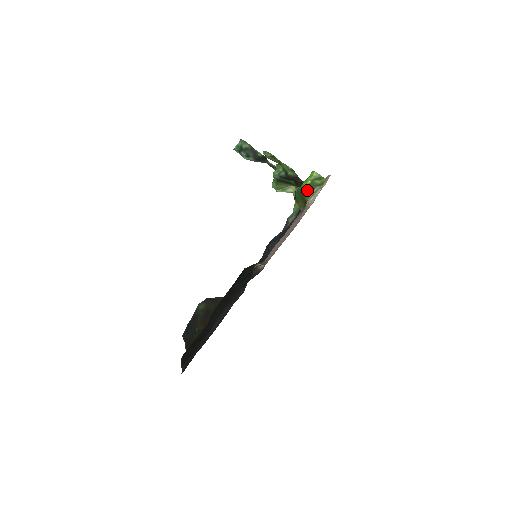
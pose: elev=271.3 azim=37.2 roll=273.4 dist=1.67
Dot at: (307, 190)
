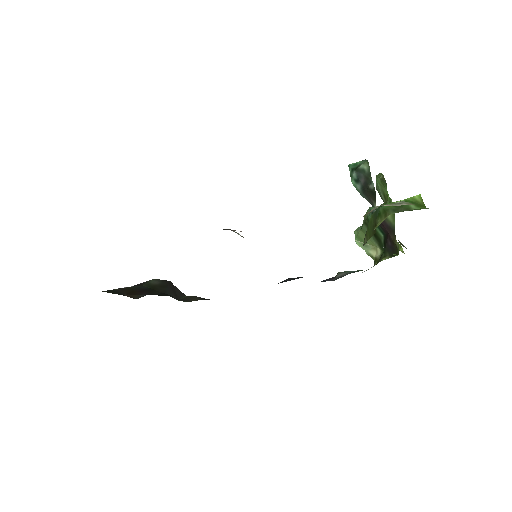
Dot at: (389, 208)
